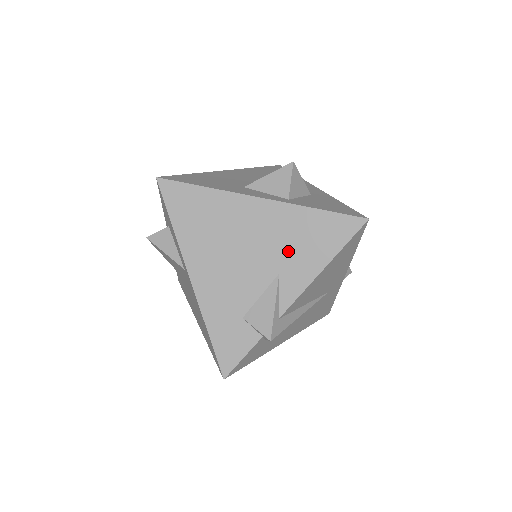
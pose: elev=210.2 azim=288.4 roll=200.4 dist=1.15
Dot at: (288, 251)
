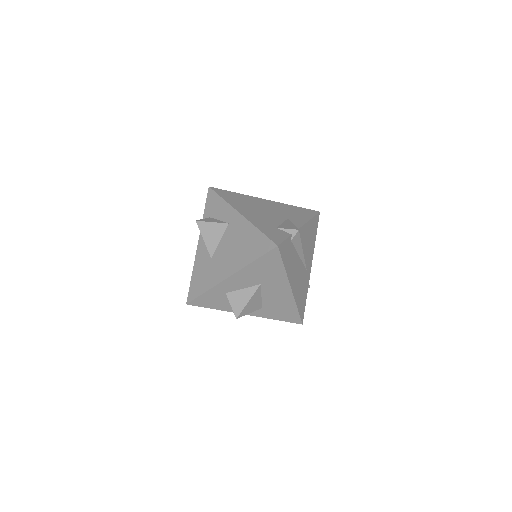
Dot at: (288, 213)
